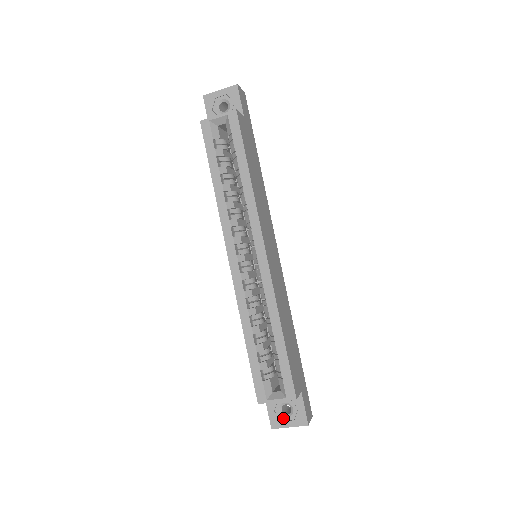
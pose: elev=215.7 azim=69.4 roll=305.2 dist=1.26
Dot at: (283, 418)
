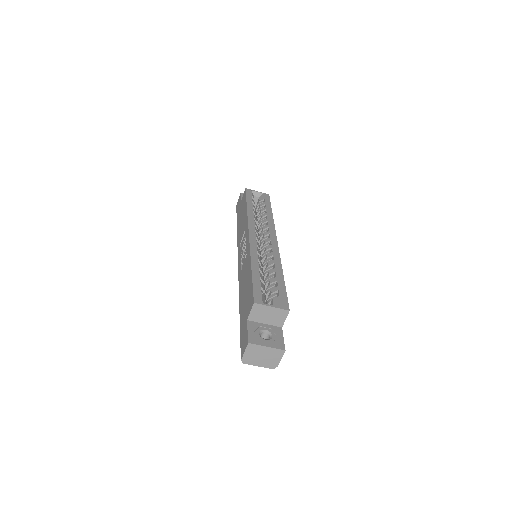
Dot at: (262, 339)
